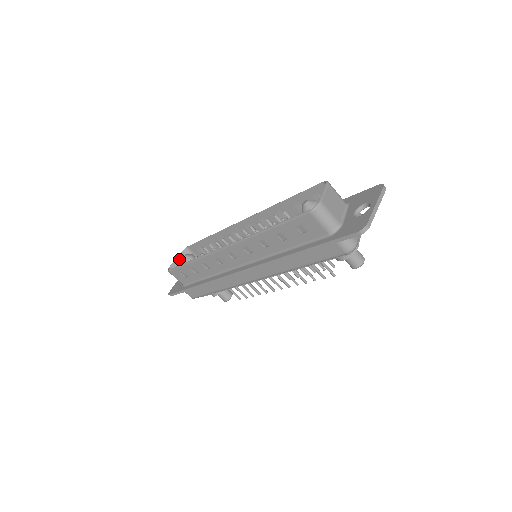
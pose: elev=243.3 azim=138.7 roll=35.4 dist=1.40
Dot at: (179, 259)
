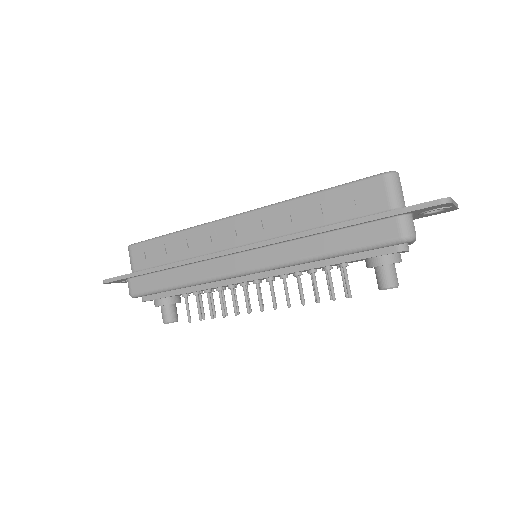
Dot at: occluded
